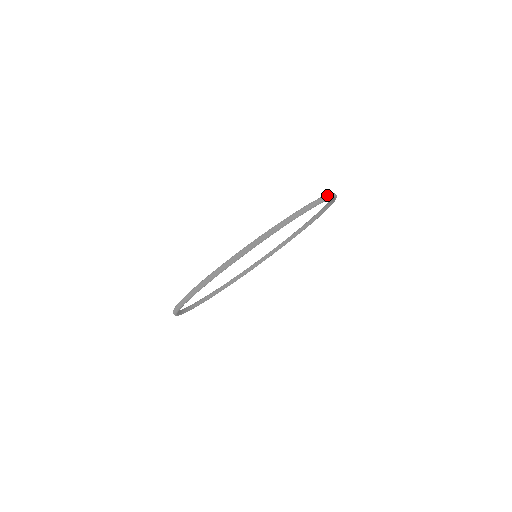
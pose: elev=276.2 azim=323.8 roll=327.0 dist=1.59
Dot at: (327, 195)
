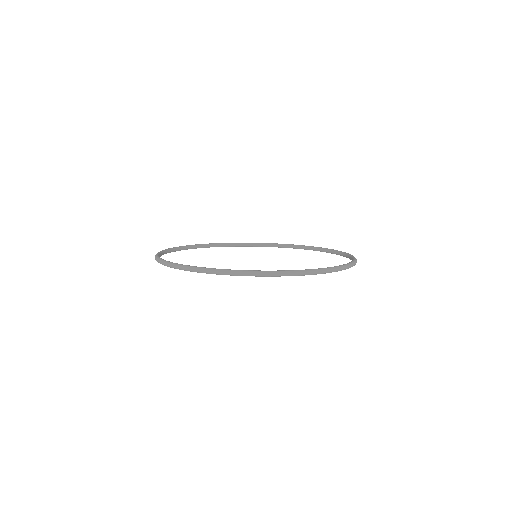
Dot at: occluded
